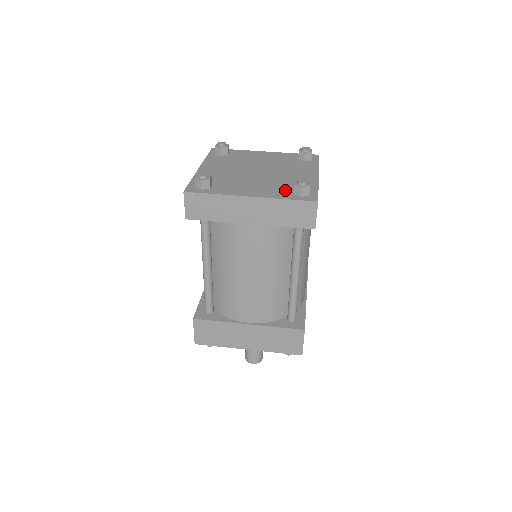
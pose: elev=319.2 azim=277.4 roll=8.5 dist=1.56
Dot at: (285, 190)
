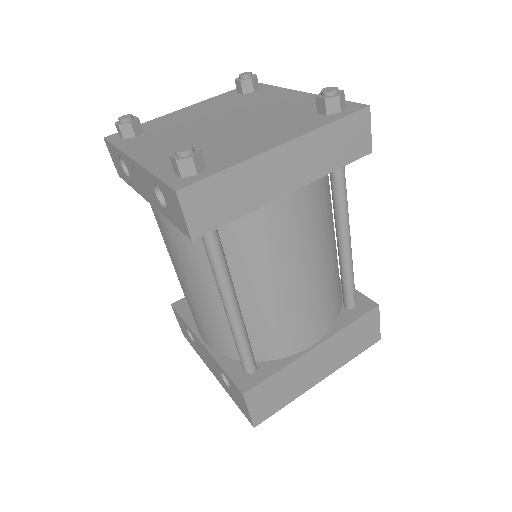
Dot at: (306, 118)
